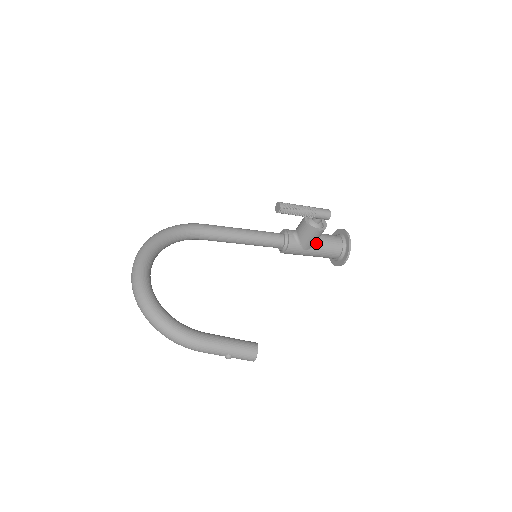
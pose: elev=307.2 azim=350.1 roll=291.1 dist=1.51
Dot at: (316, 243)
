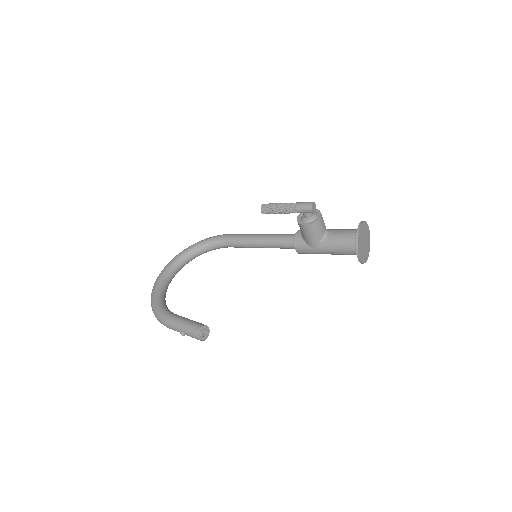
Dot at: (323, 239)
